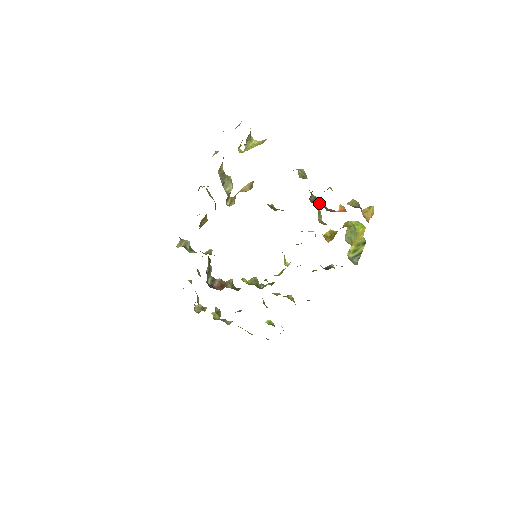
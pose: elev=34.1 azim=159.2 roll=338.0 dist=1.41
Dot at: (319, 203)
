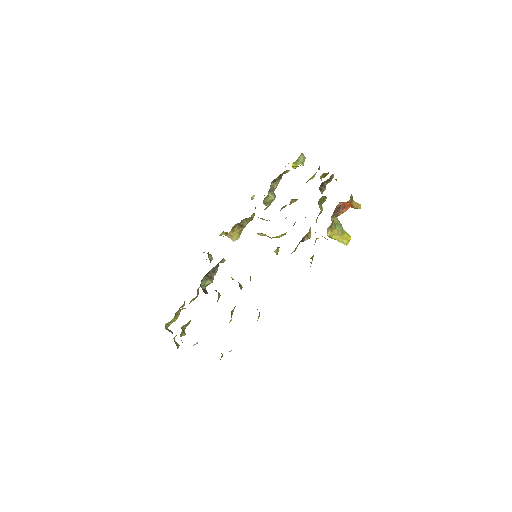
Dot at: occluded
